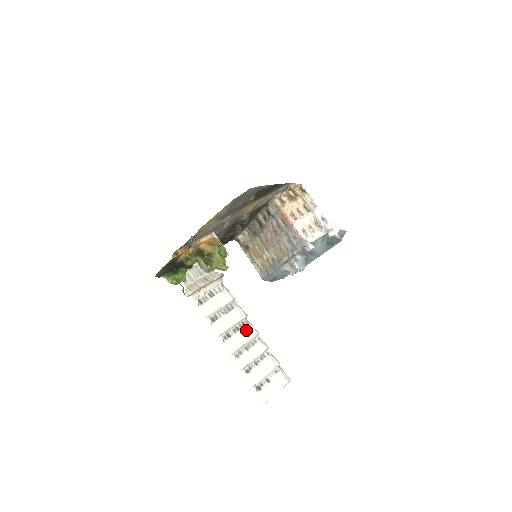
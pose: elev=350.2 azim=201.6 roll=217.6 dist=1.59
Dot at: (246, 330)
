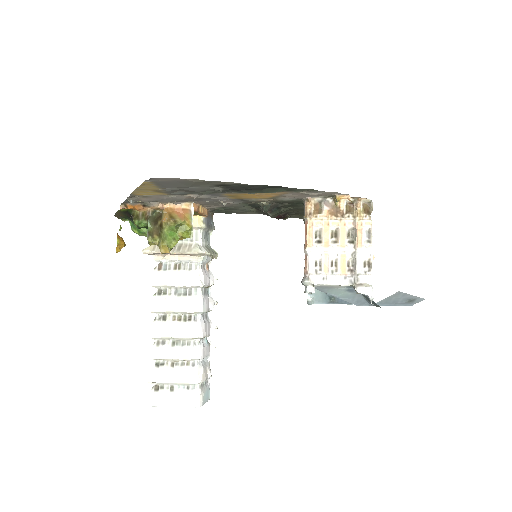
Dot at: (186, 325)
